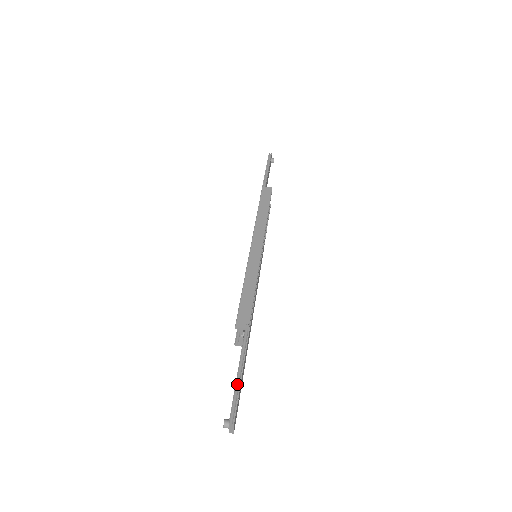
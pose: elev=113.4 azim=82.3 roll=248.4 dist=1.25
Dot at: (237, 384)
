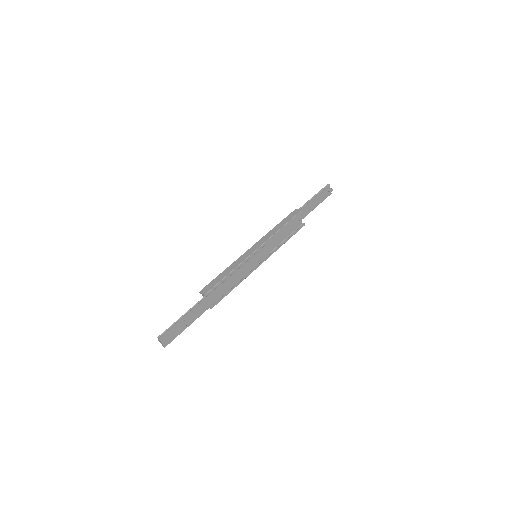
Dot at: (177, 321)
